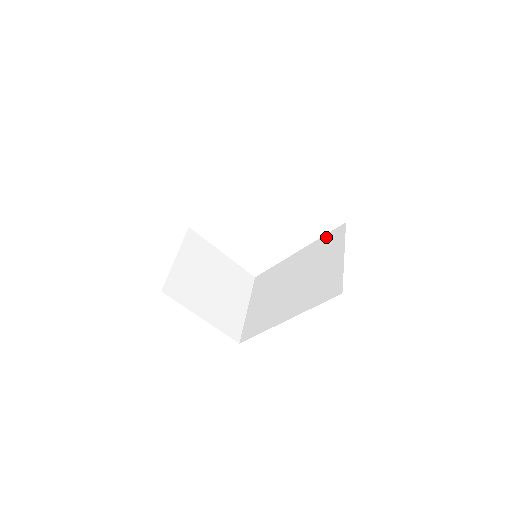
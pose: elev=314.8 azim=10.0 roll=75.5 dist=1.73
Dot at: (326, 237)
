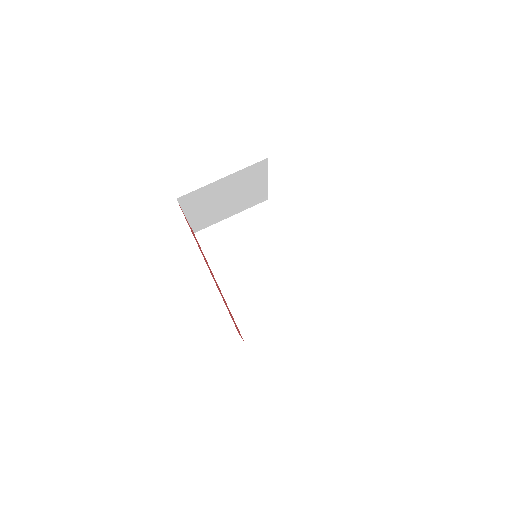
Dot at: (309, 286)
